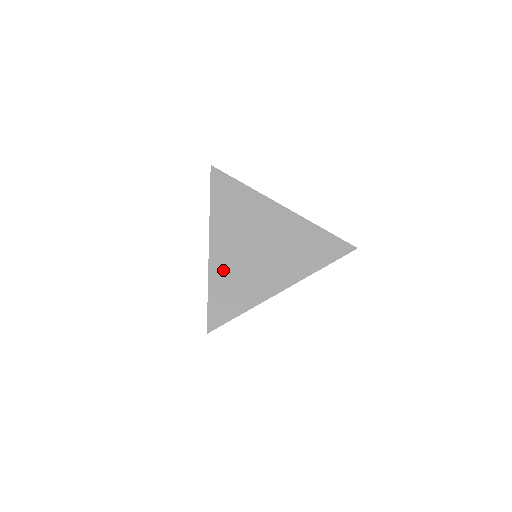
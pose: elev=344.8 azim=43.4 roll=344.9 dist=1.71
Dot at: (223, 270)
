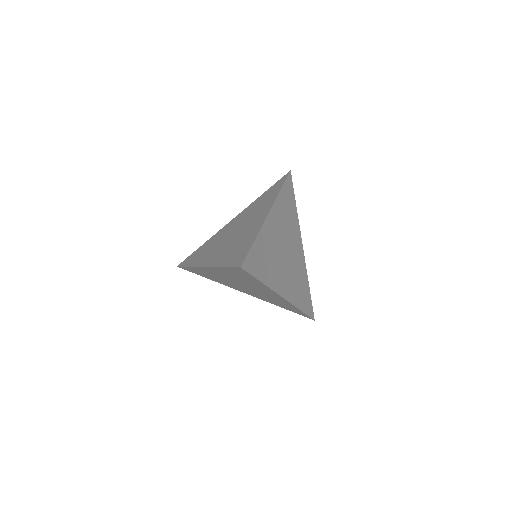
Dot at: (206, 272)
